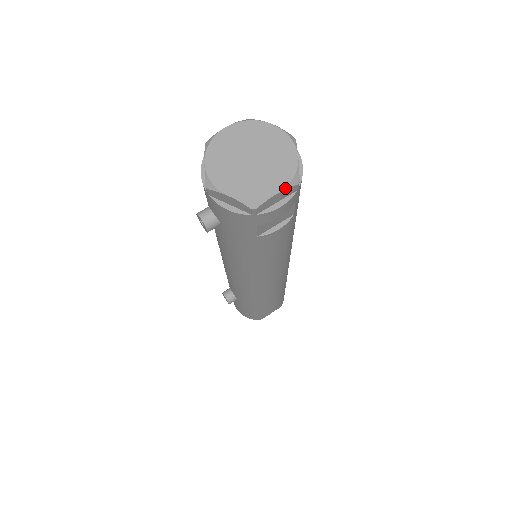
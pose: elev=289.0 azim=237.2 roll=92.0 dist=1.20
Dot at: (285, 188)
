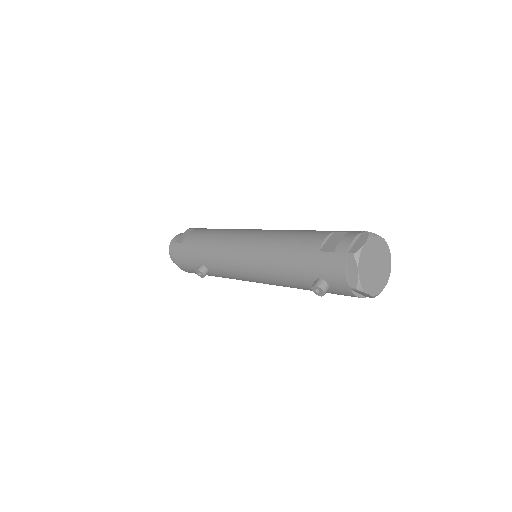
Dot at: (387, 282)
